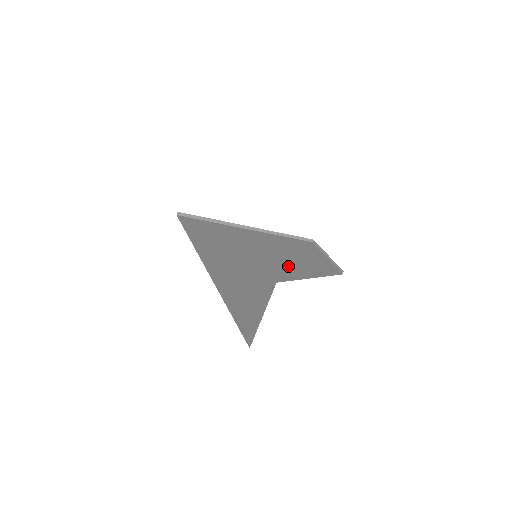
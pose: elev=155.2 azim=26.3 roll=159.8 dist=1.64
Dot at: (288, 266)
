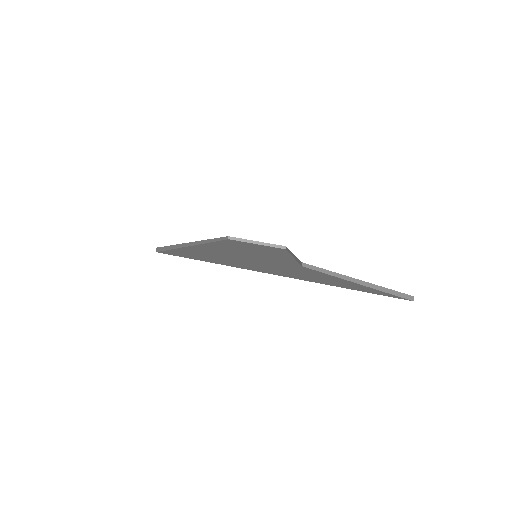
Dot at: (272, 256)
